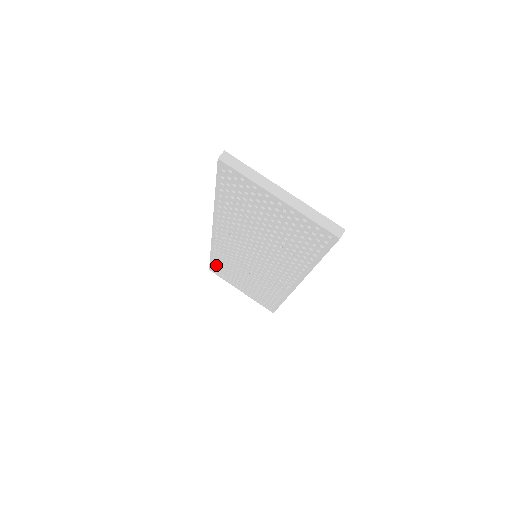
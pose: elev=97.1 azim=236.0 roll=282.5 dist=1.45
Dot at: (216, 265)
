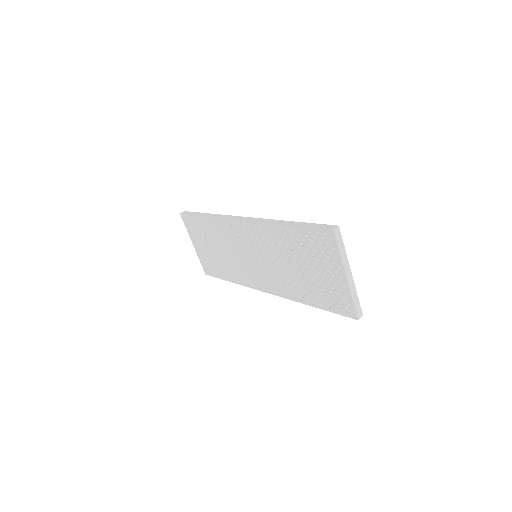
Dot at: (197, 221)
